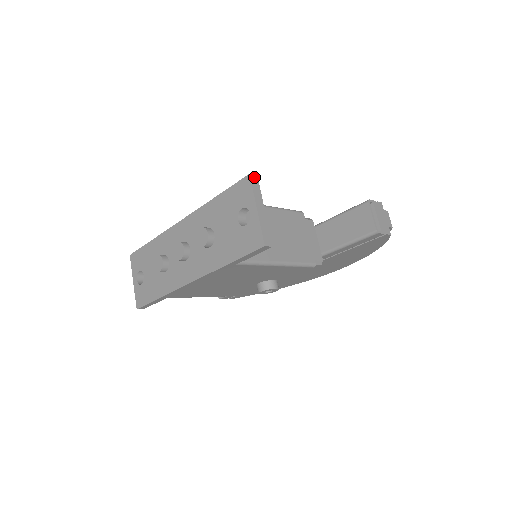
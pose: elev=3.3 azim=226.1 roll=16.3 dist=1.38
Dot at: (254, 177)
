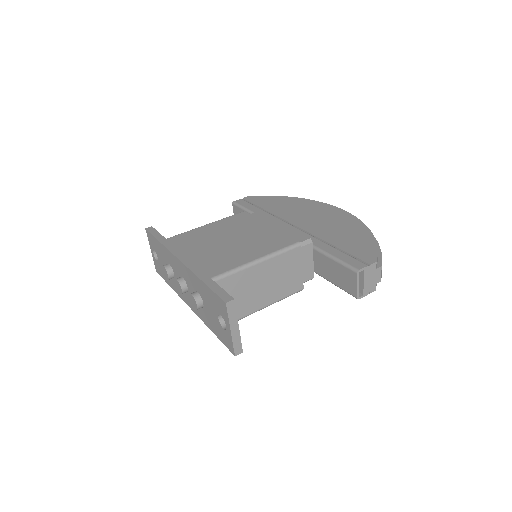
Dot at: (231, 303)
